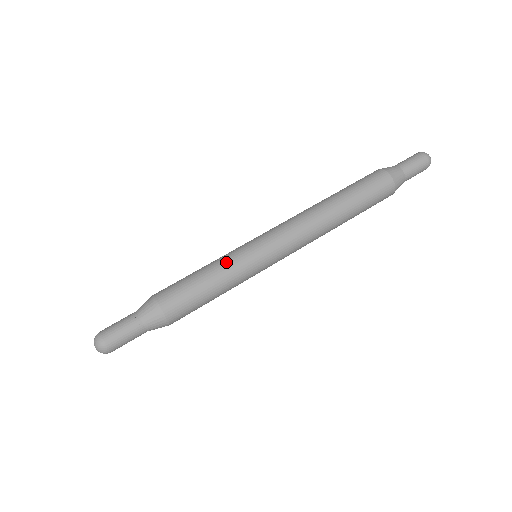
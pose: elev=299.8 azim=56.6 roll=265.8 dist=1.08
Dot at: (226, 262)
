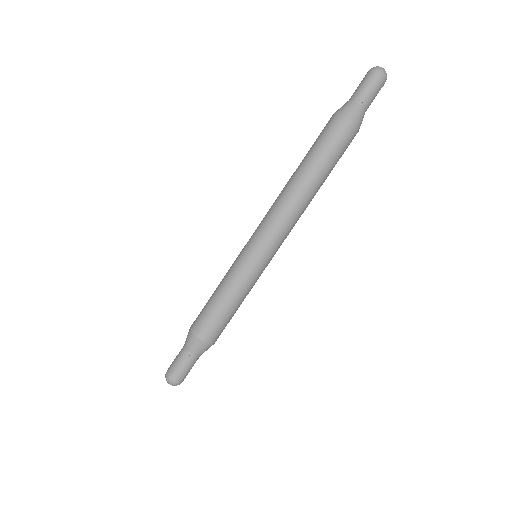
Dot at: (244, 286)
